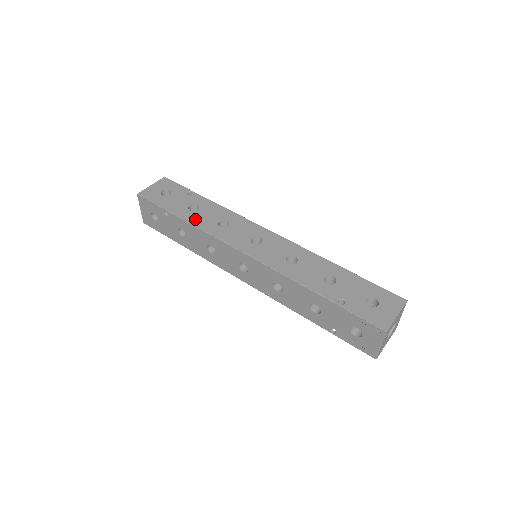
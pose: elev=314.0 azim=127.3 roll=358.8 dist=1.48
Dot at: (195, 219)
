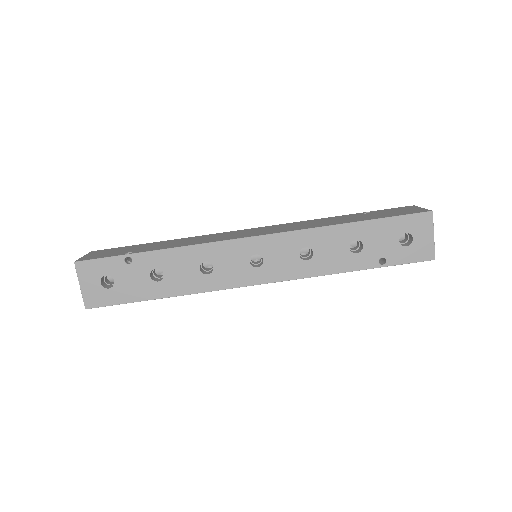
Dot at: (176, 288)
